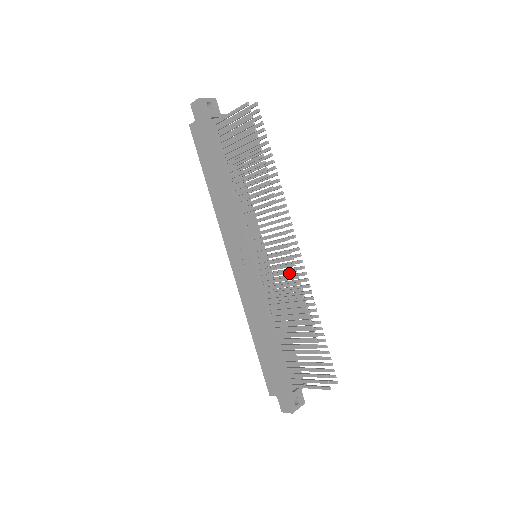
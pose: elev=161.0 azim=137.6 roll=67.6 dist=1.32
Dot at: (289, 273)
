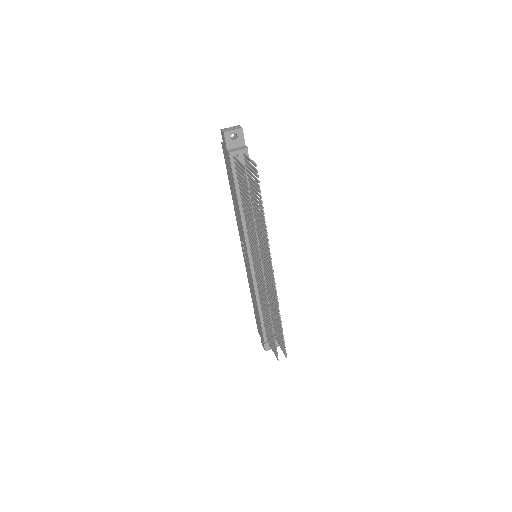
Dot at: (264, 288)
